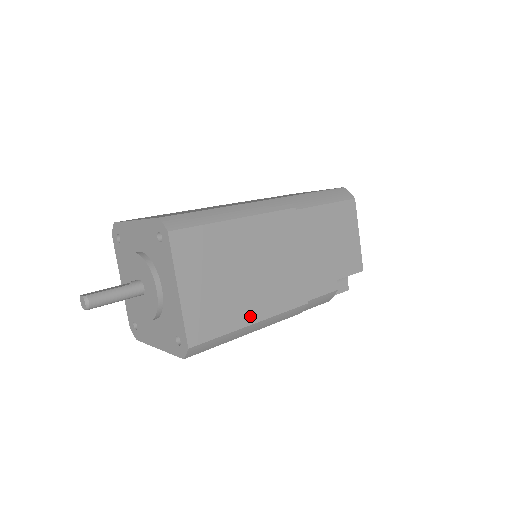
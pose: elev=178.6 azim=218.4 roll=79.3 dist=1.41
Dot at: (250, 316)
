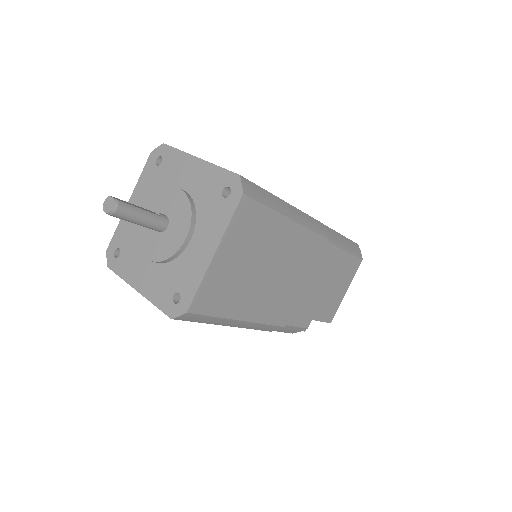
Dot at: (244, 312)
